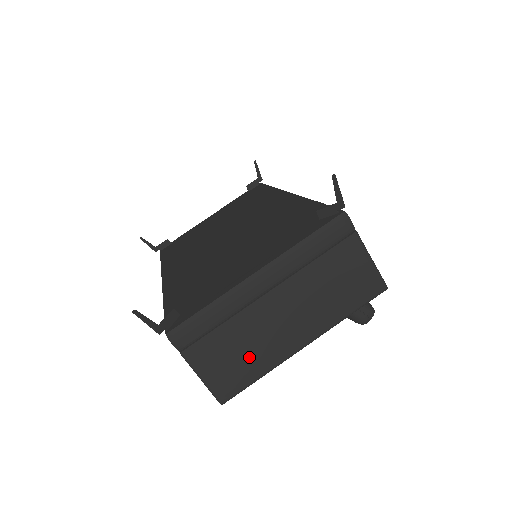
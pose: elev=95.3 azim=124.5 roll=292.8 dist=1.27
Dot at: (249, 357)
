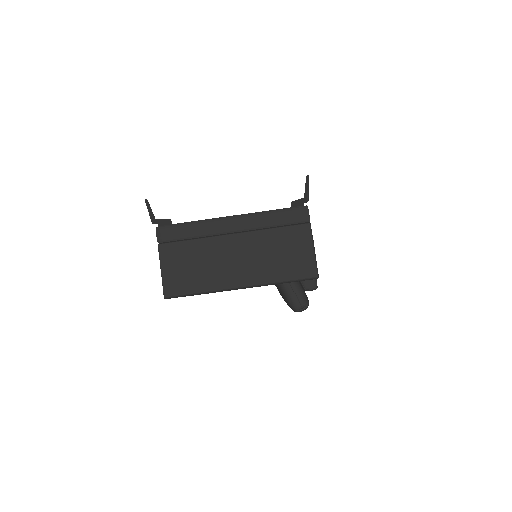
Dot at: (199, 272)
